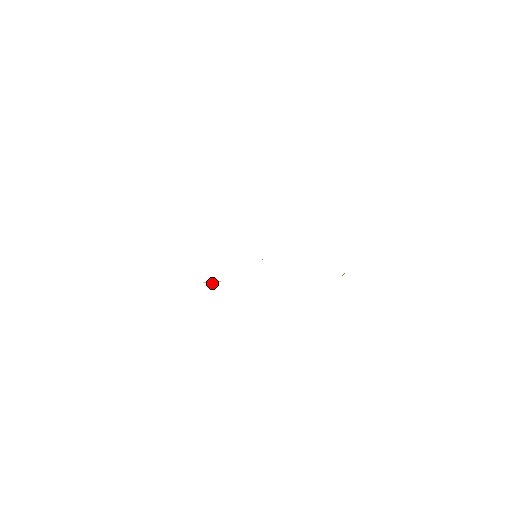
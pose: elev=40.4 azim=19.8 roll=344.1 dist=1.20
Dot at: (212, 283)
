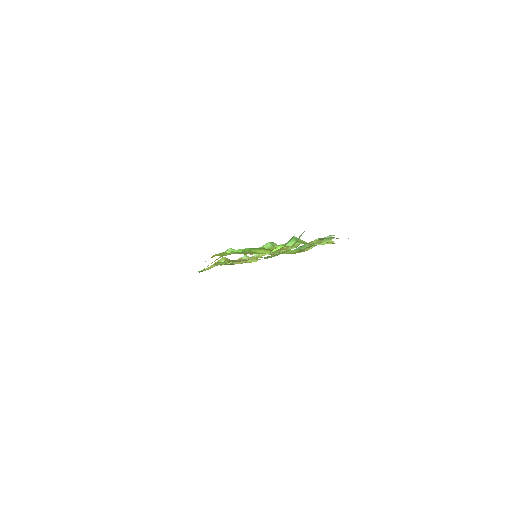
Dot at: (218, 261)
